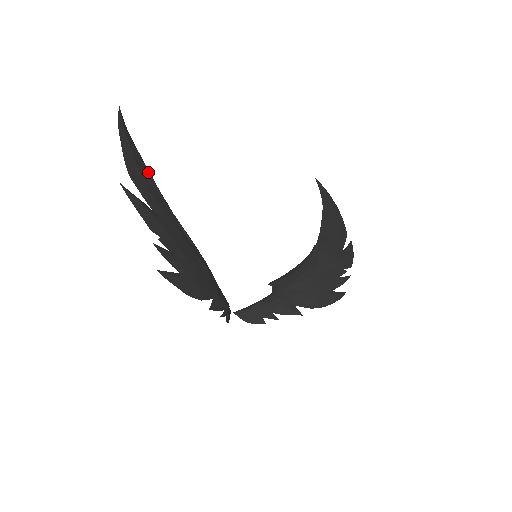
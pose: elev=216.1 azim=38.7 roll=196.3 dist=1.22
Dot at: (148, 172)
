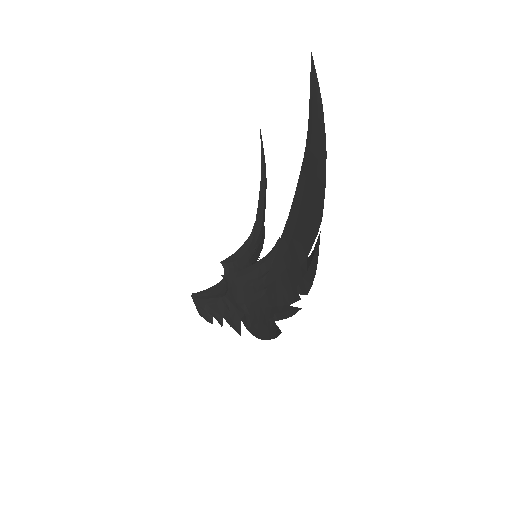
Dot at: occluded
